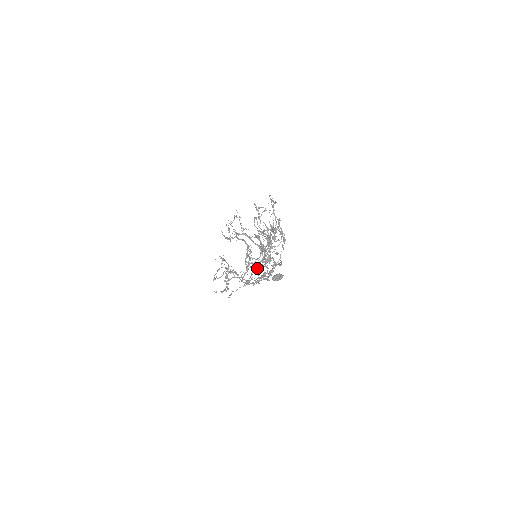
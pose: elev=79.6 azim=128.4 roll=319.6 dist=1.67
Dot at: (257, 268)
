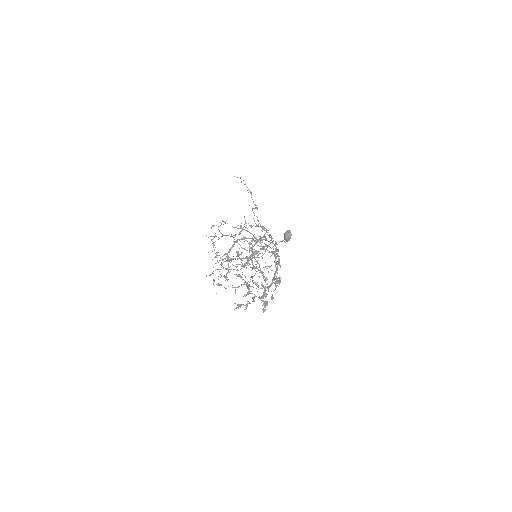
Dot at: occluded
